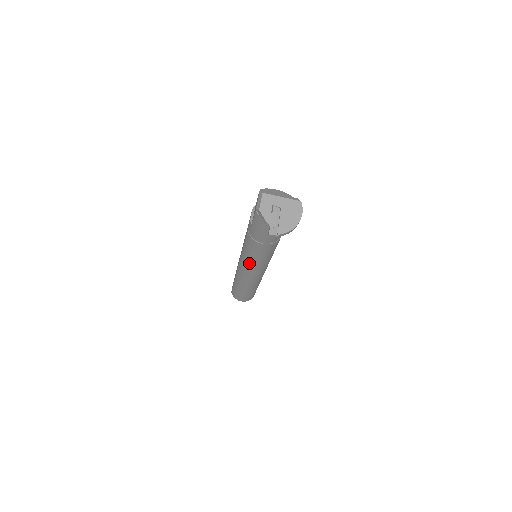
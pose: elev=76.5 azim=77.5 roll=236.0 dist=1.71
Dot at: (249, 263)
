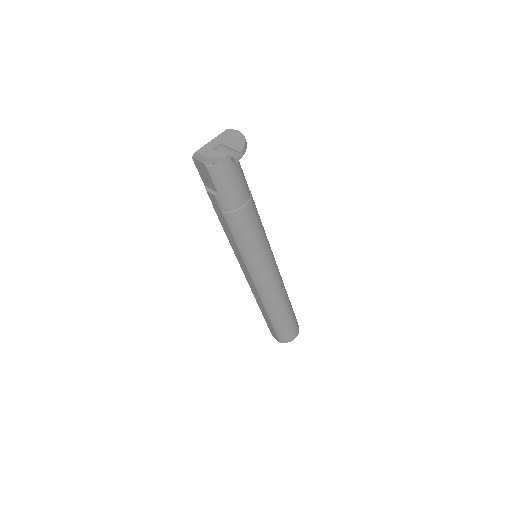
Dot at: (257, 257)
